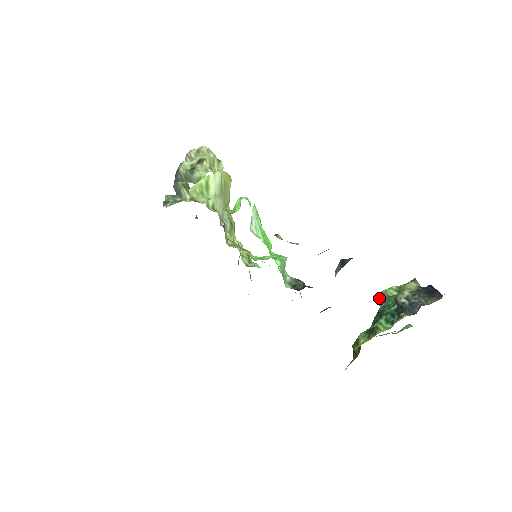
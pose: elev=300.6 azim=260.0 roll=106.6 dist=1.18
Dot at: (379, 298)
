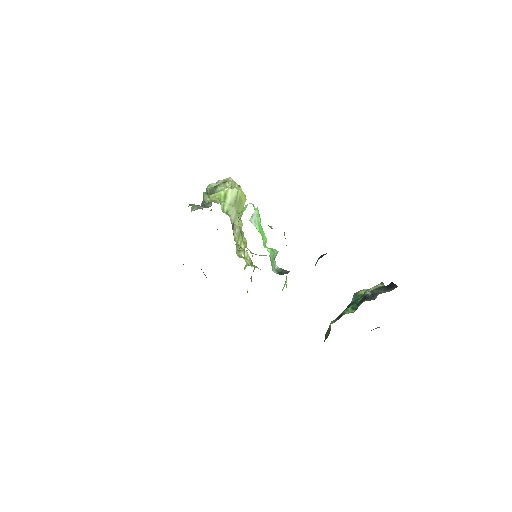
Dot at: occluded
